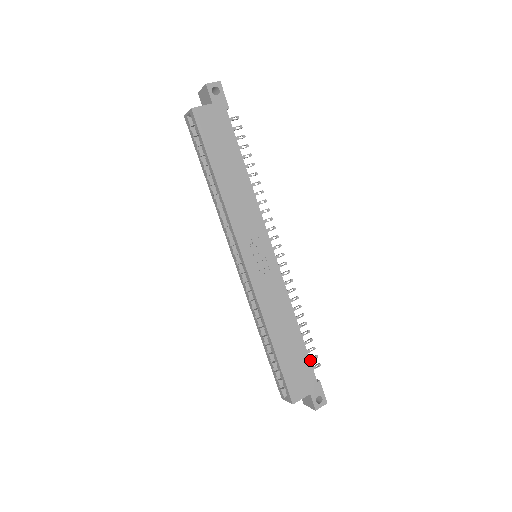
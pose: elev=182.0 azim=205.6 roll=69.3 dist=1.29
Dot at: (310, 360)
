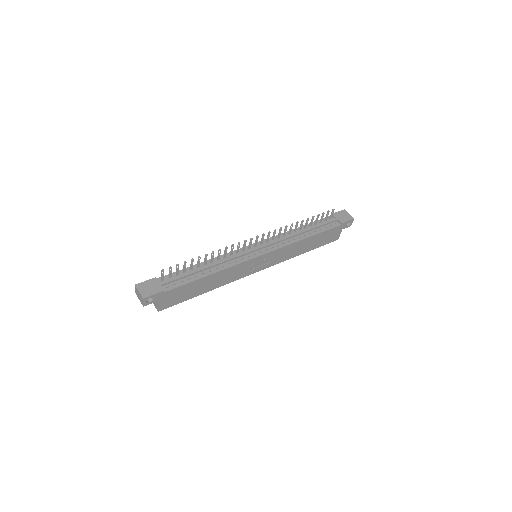
Dot at: (327, 217)
